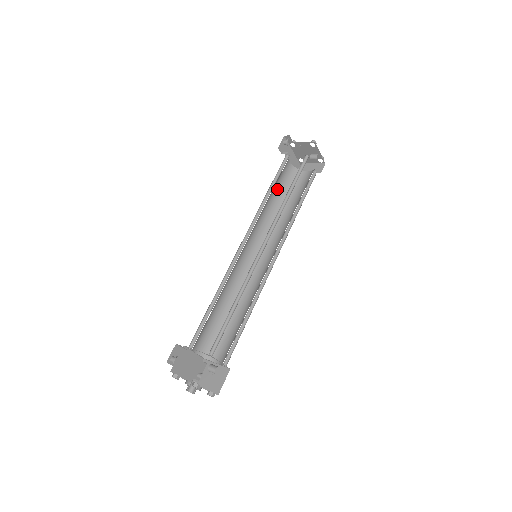
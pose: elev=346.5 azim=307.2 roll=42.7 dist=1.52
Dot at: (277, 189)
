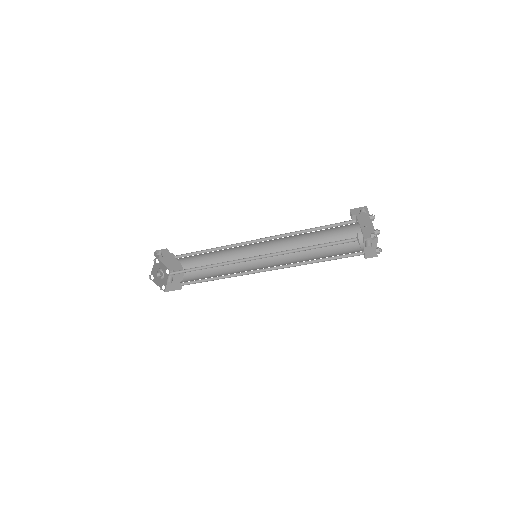
Dot at: (326, 233)
